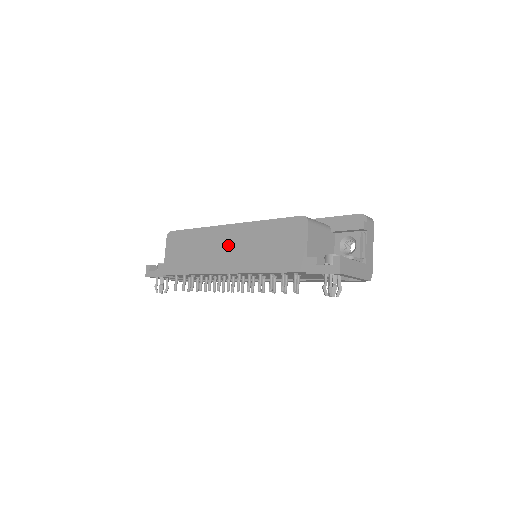
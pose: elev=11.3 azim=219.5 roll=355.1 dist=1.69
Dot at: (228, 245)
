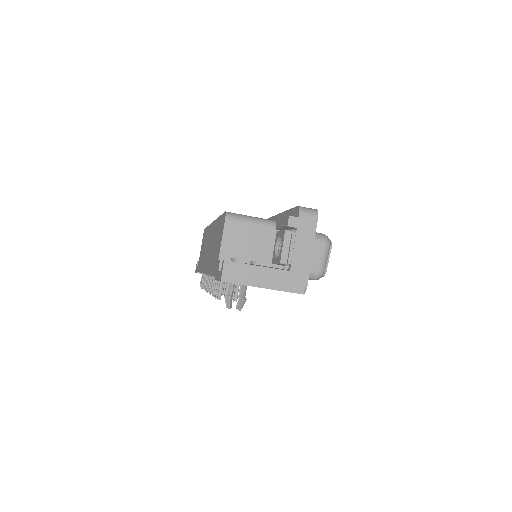
Dot at: (209, 244)
